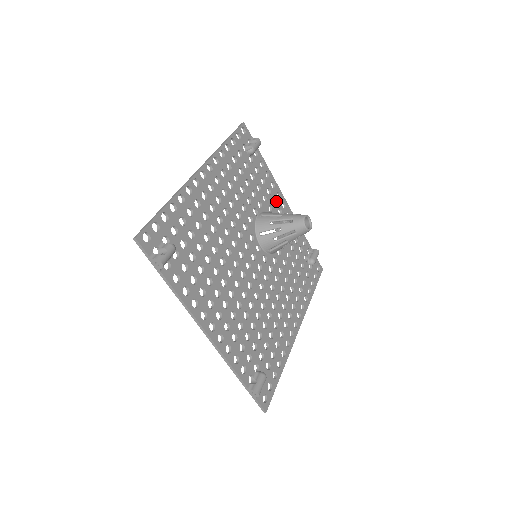
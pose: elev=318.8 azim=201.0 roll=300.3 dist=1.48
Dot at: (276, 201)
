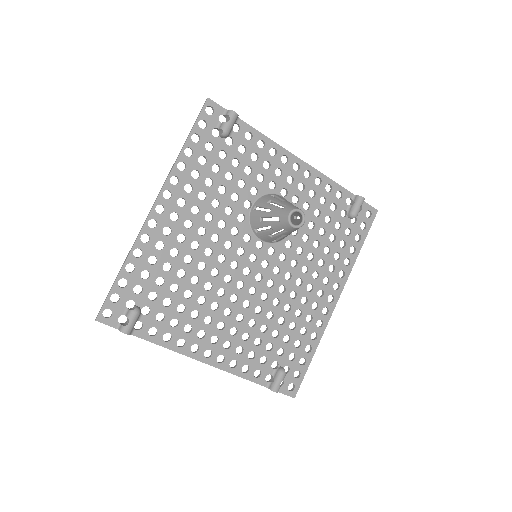
Dot at: (281, 170)
